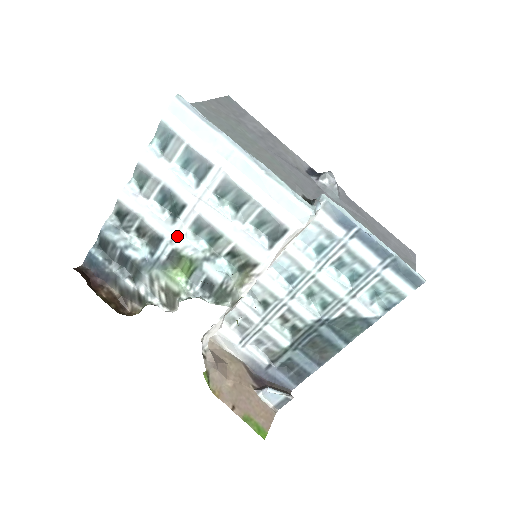
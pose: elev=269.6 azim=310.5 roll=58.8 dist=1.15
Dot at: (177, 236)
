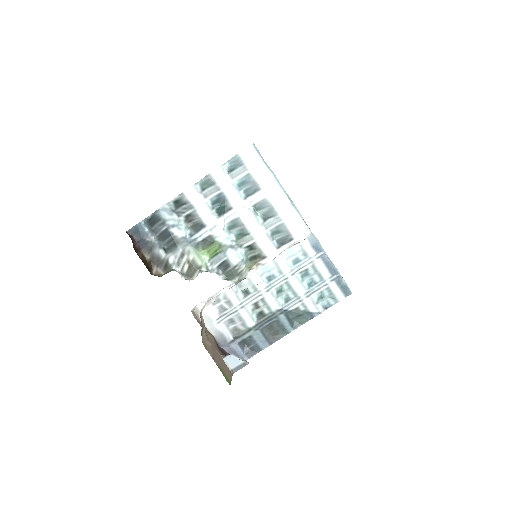
Dot at: (217, 227)
